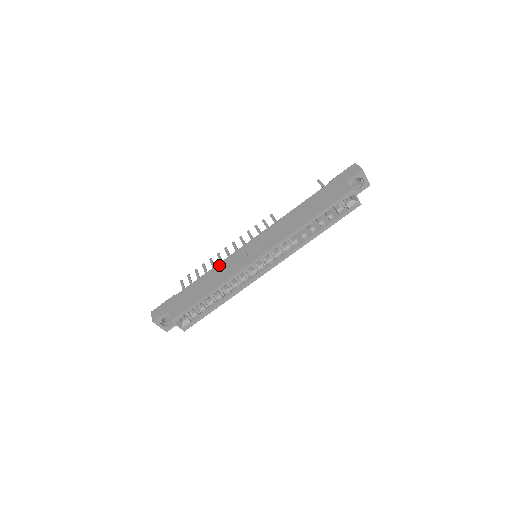
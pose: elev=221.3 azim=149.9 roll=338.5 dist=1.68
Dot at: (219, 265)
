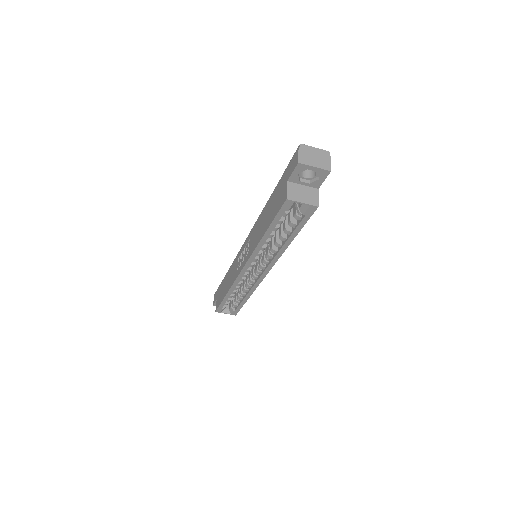
Dot at: (233, 263)
